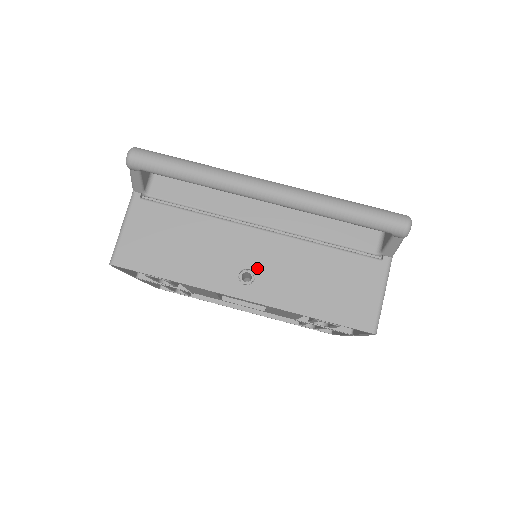
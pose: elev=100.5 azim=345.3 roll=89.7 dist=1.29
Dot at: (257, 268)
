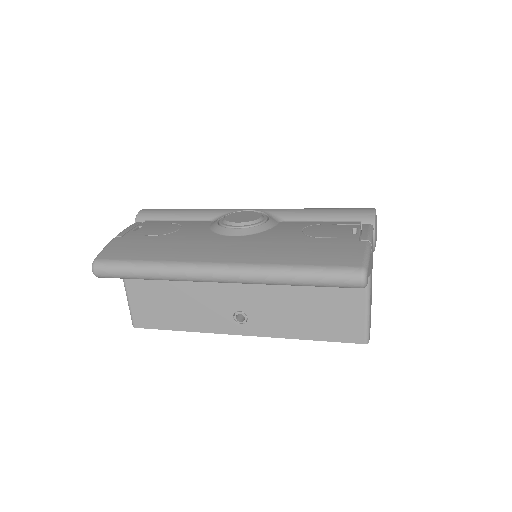
Dot at: (246, 309)
